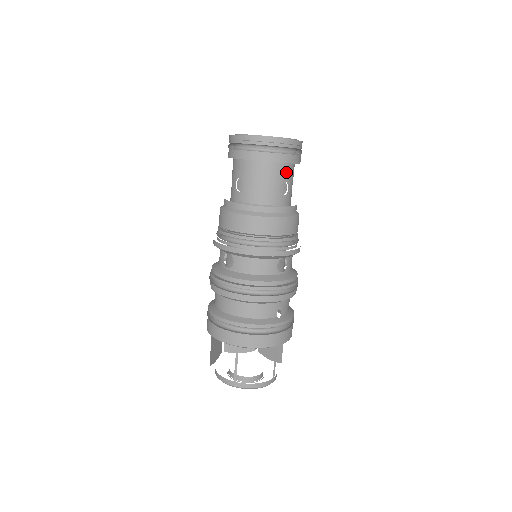
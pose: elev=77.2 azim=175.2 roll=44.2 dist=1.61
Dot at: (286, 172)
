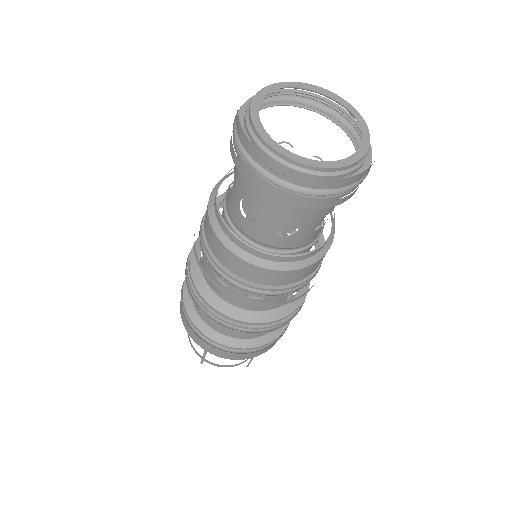
Dot at: occluded
